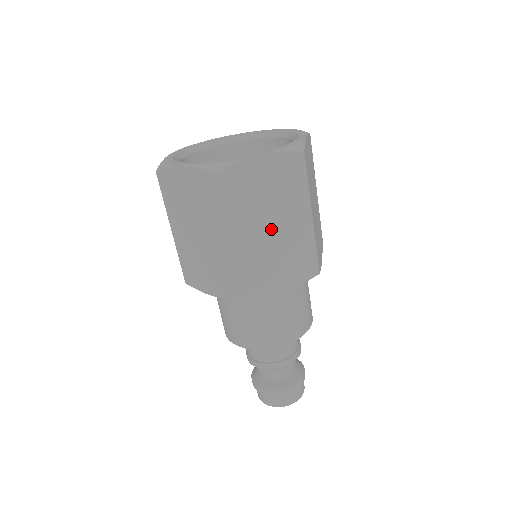
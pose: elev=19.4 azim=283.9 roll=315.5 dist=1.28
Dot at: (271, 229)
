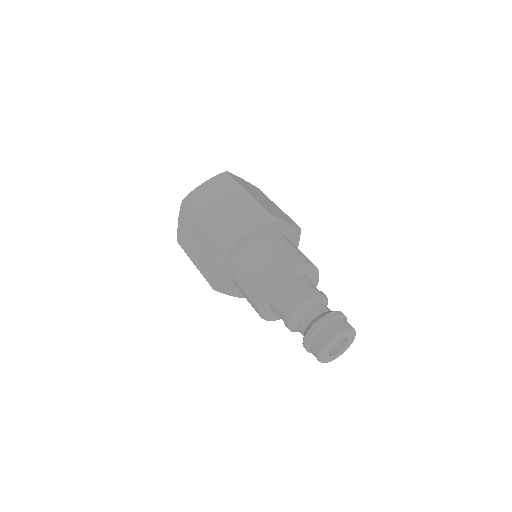
Dot at: (224, 207)
